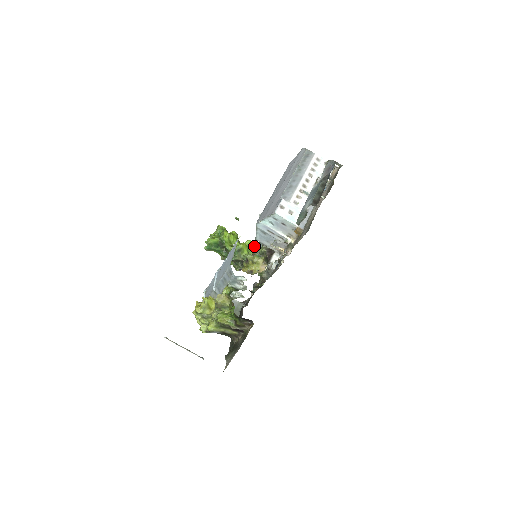
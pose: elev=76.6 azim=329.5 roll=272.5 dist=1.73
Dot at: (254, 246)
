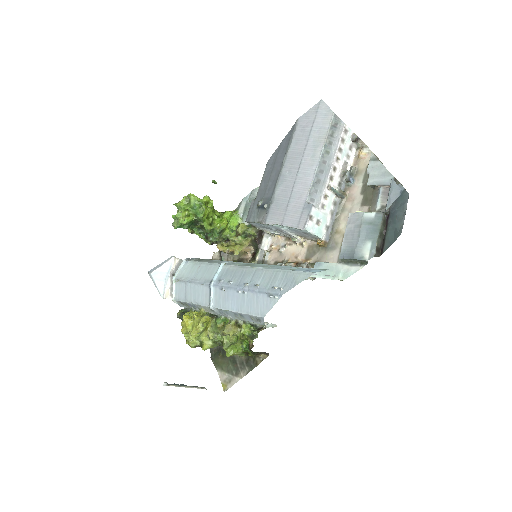
Dot at: (235, 219)
